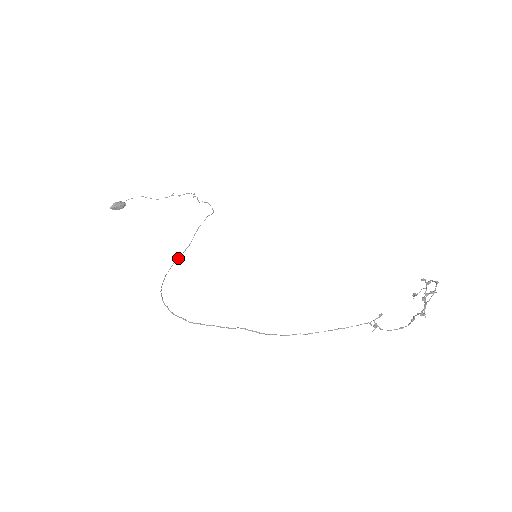
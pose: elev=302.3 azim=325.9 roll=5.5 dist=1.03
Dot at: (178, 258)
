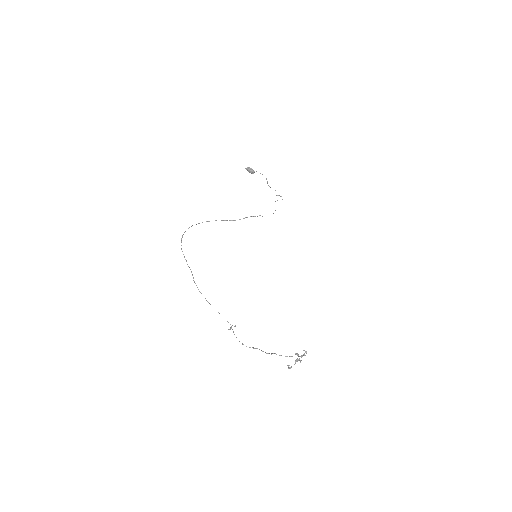
Dot at: (223, 220)
